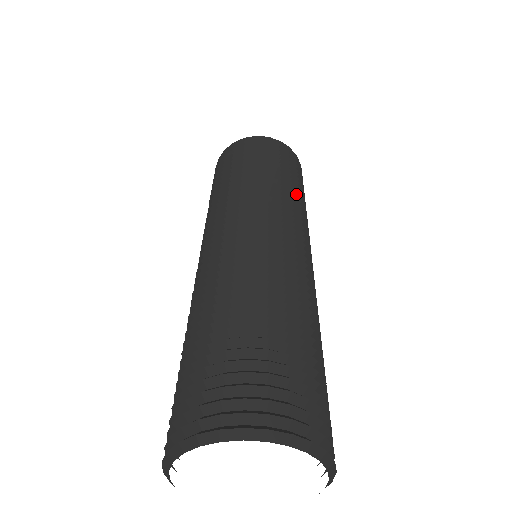
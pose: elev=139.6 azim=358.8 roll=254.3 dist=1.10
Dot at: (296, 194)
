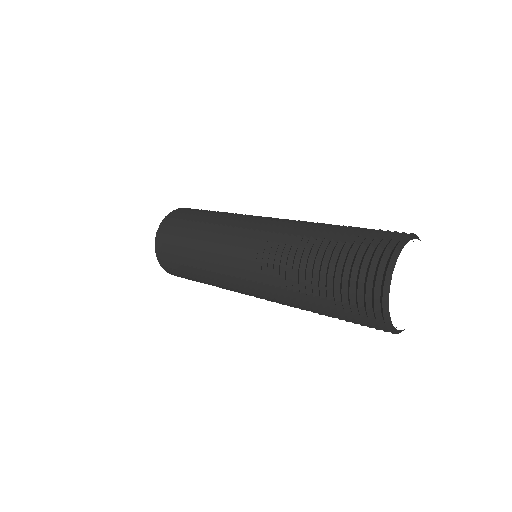
Dot at: occluded
